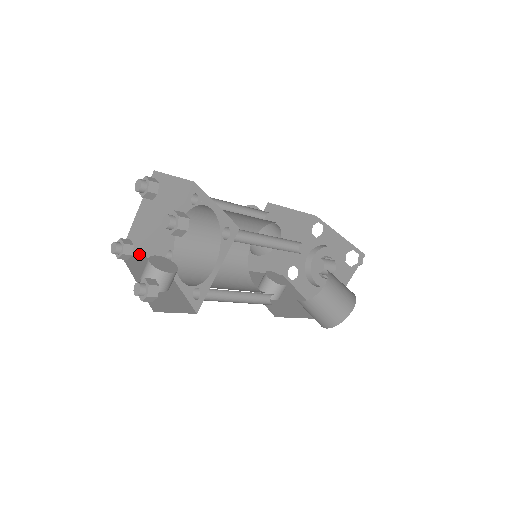
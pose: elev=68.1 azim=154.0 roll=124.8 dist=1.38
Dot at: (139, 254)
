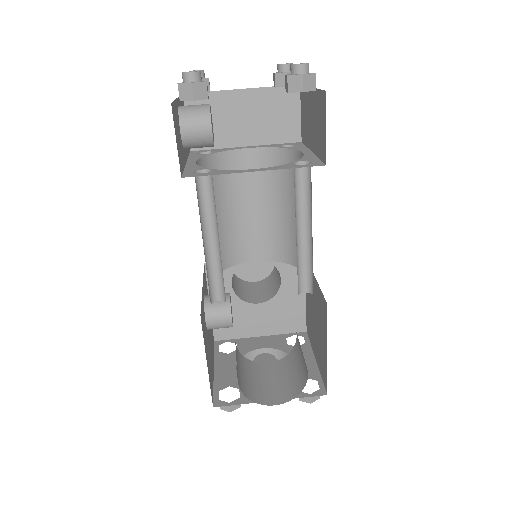
Dot at: occluded
